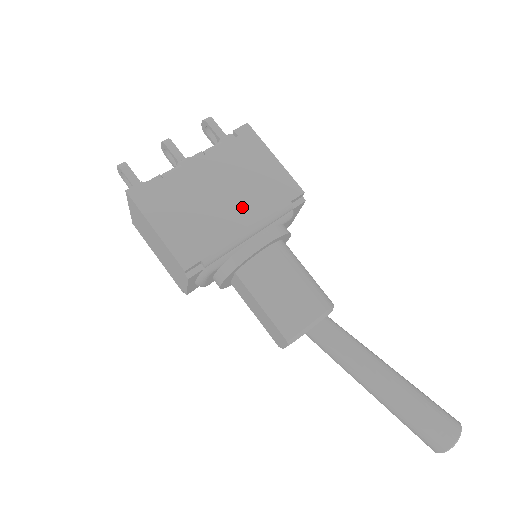
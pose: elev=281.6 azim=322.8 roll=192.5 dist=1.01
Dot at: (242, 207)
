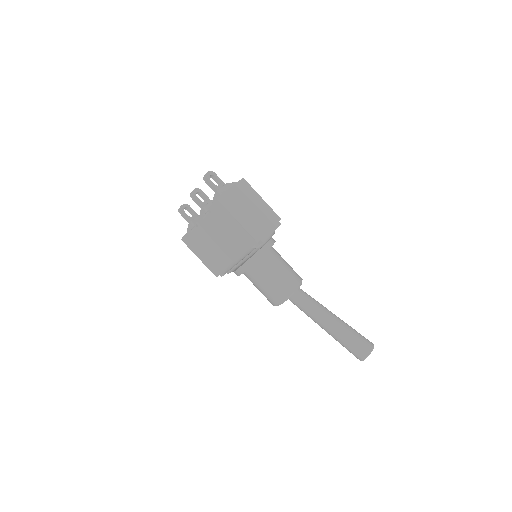
Dot at: (229, 250)
